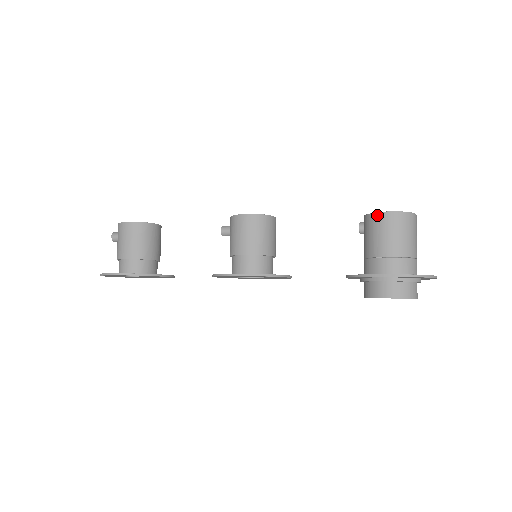
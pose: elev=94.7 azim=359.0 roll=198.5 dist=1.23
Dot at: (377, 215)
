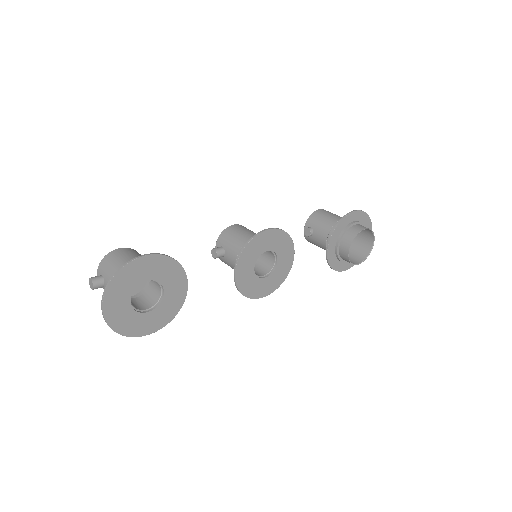
Dot at: (315, 212)
